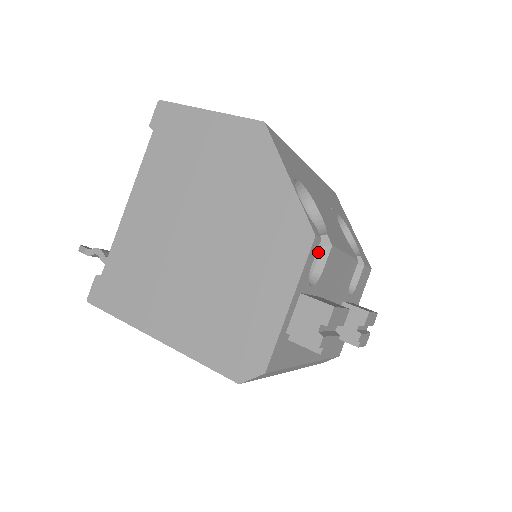
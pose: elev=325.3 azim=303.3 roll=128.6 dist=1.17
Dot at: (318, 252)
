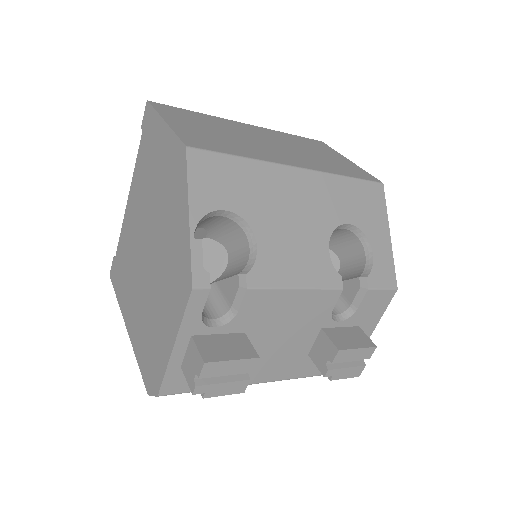
Dot at: (236, 291)
